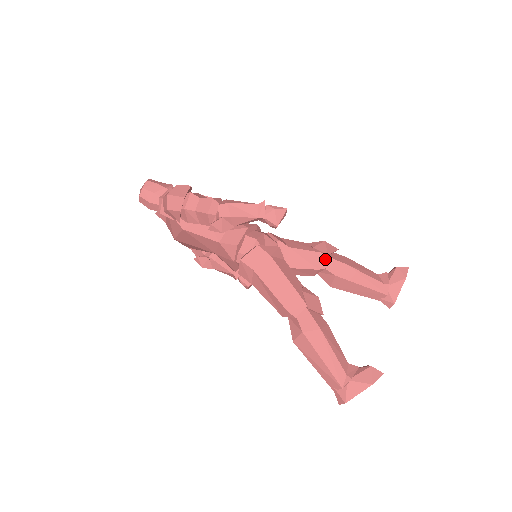
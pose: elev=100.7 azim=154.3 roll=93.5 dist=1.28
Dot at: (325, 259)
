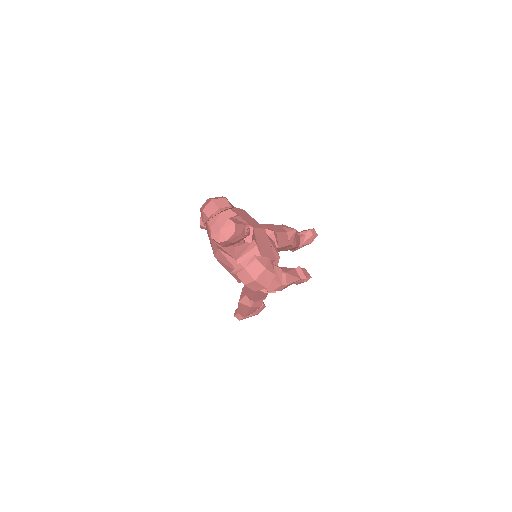
Dot at: occluded
